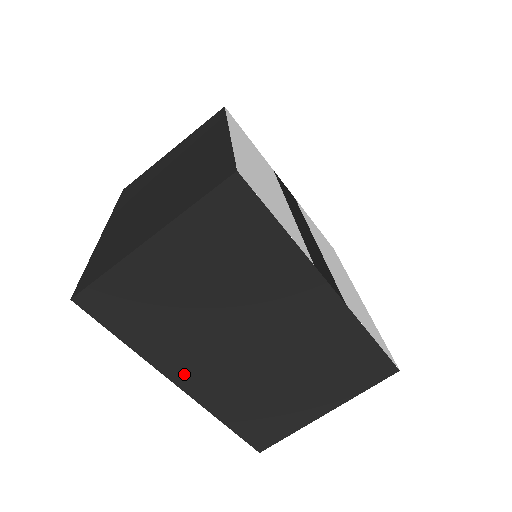
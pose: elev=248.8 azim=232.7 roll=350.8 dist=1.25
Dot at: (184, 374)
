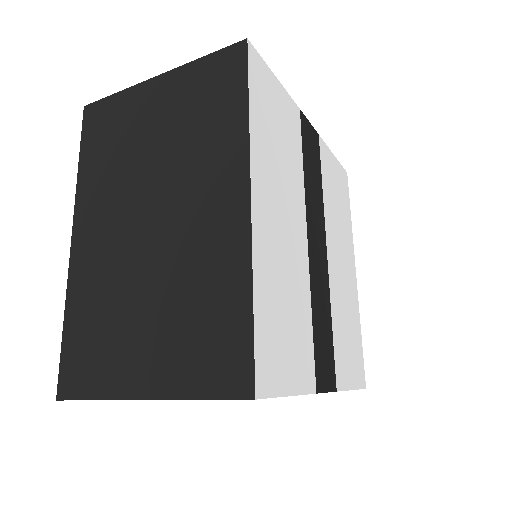
Dot at: occluded
